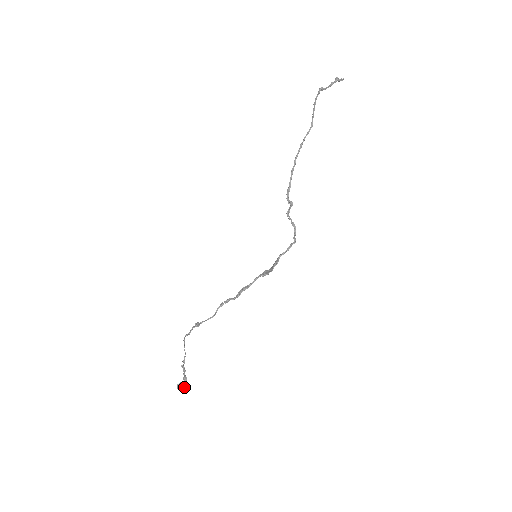
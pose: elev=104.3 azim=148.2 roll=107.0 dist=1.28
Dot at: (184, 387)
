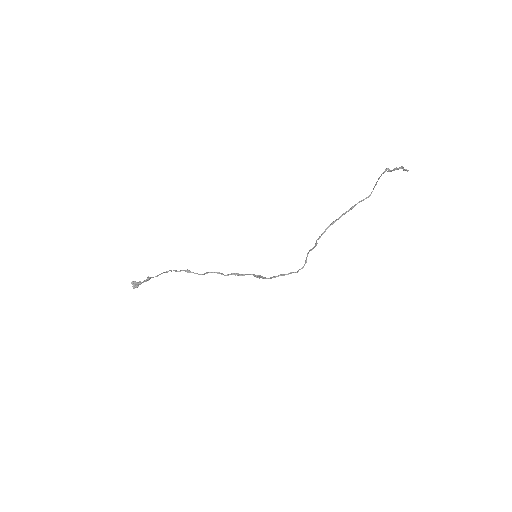
Dot at: (135, 286)
